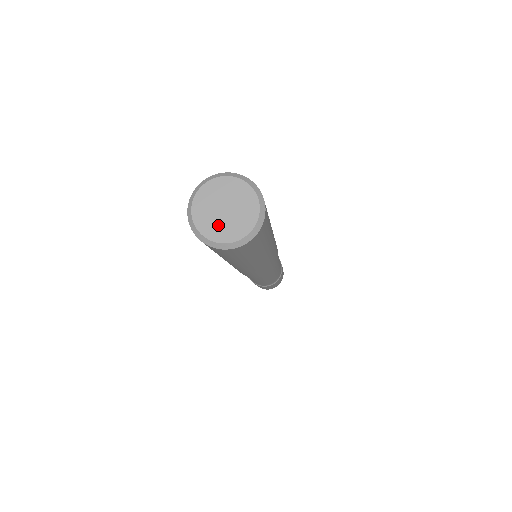
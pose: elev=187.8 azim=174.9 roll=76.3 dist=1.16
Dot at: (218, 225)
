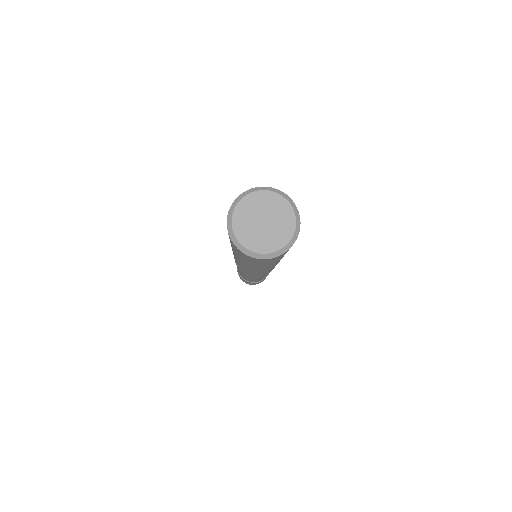
Dot at: (248, 223)
